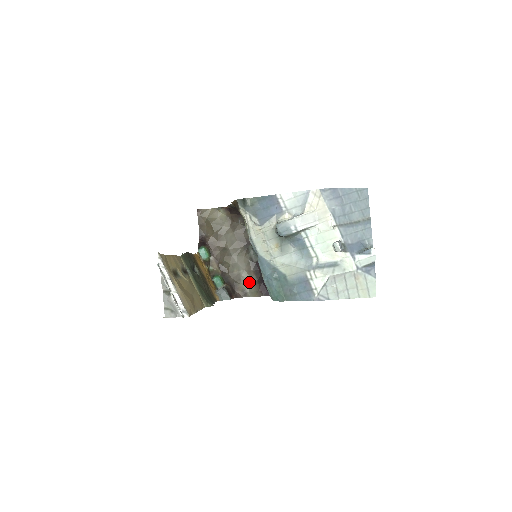
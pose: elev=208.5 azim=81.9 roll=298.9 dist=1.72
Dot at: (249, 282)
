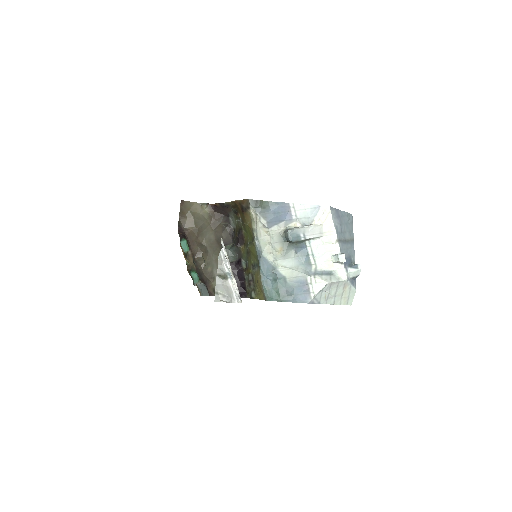
Dot at: occluded
